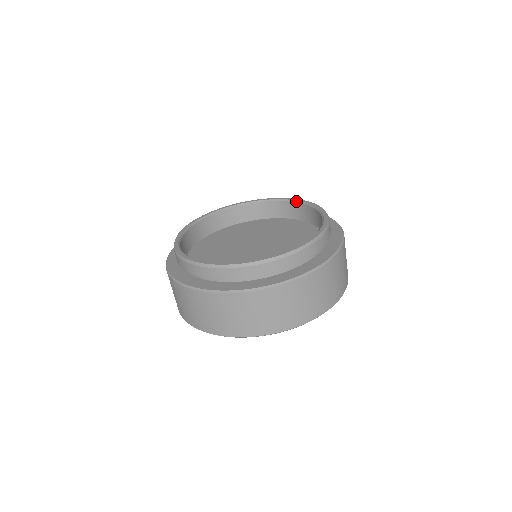
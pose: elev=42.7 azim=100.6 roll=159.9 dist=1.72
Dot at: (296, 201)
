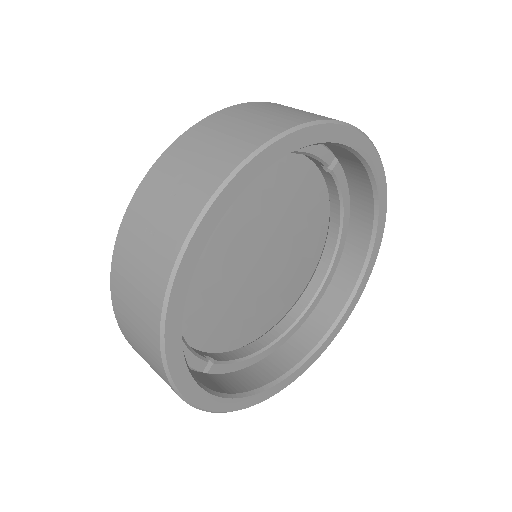
Dot at: occluded
